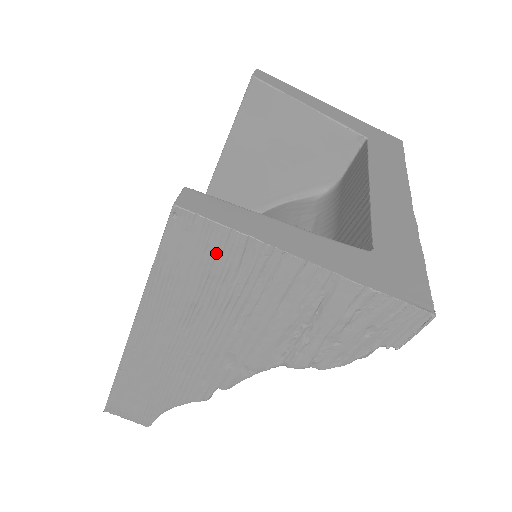
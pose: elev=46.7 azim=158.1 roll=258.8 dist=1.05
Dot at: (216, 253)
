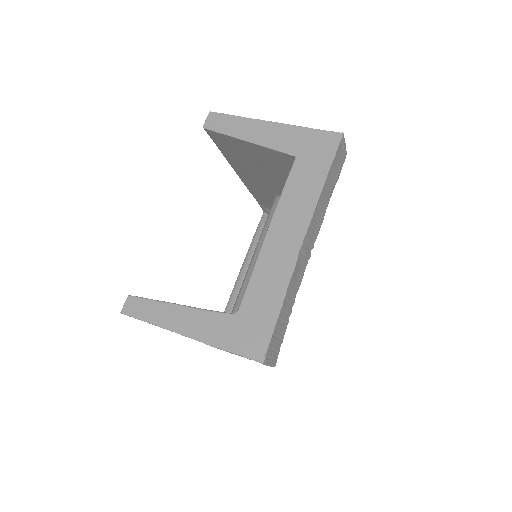
Dot at: occluded
